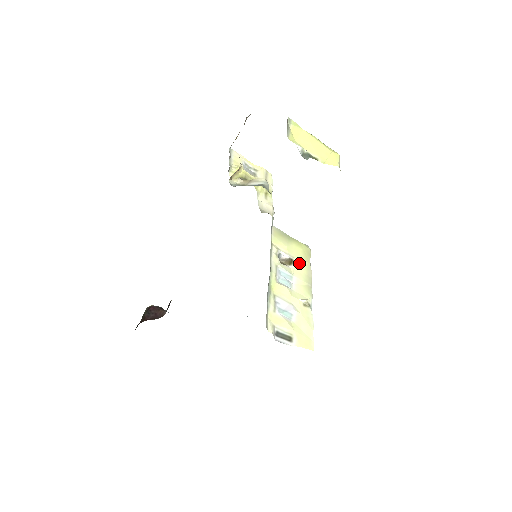
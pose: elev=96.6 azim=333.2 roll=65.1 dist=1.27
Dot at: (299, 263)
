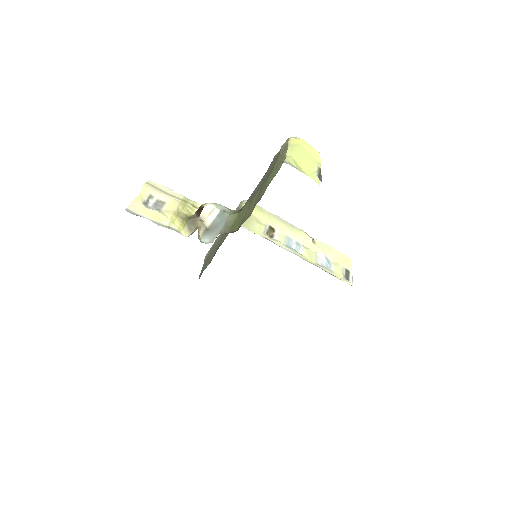
Dot at: (271, 222)
